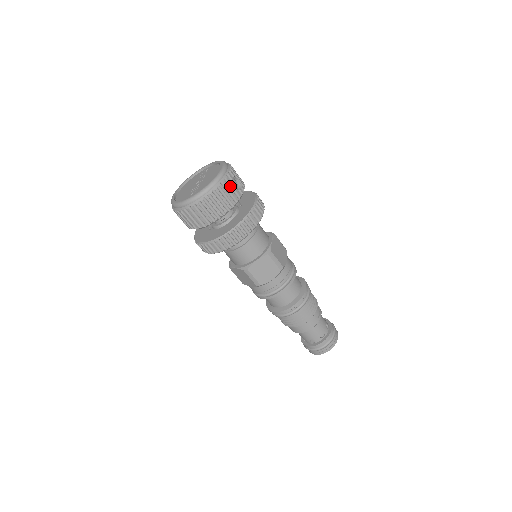
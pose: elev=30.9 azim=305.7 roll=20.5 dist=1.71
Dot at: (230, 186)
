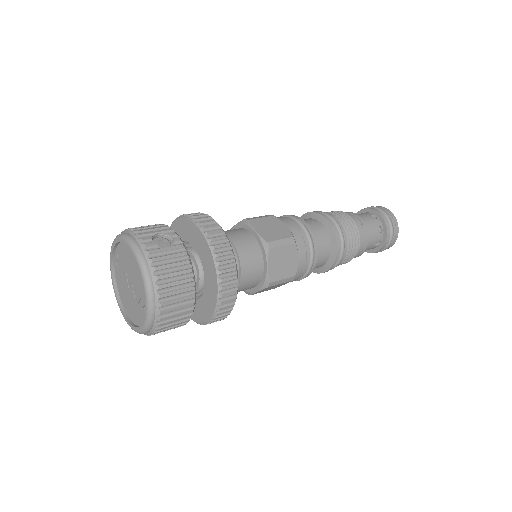
Dot at: (162, 254)
